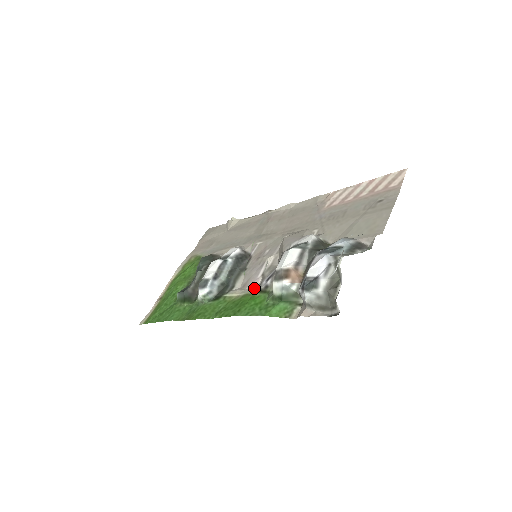
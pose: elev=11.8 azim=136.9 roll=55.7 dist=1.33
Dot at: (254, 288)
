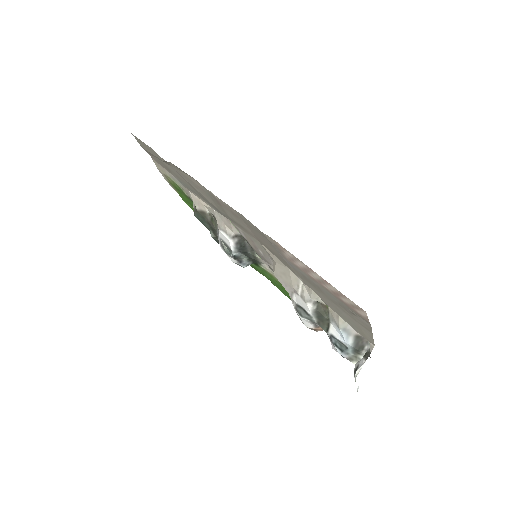
Dot at: occluded
